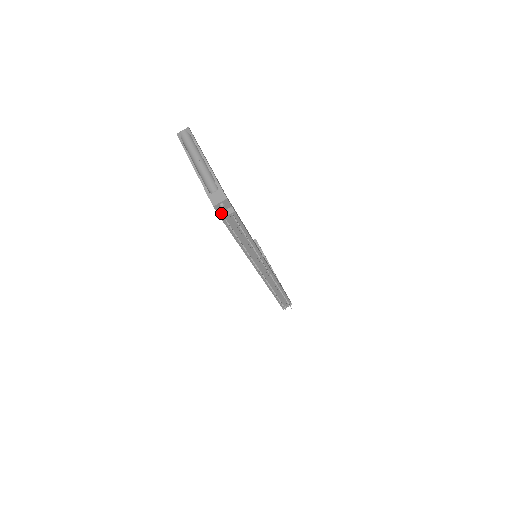
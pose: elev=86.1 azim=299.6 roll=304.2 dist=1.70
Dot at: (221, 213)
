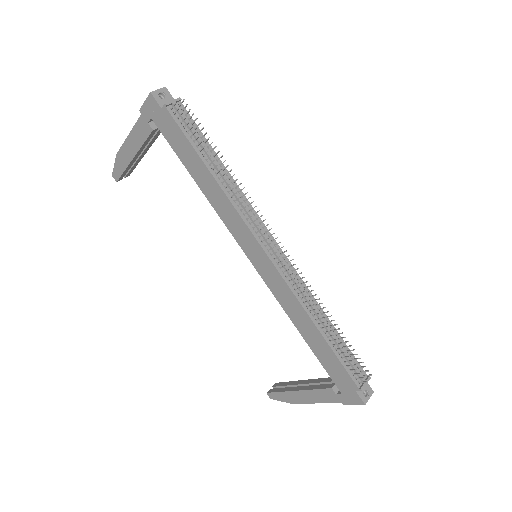
Dot at: (164, 106)
